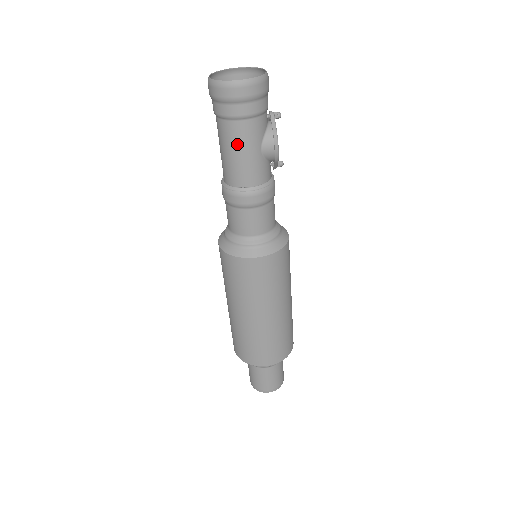
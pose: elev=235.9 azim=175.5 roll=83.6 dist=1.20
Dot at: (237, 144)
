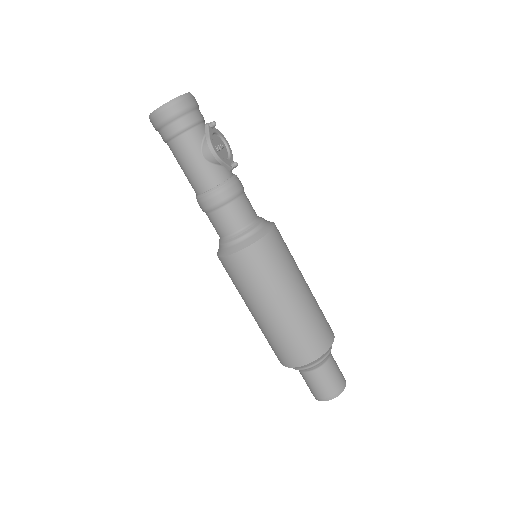
Dot at: (182, 158)
